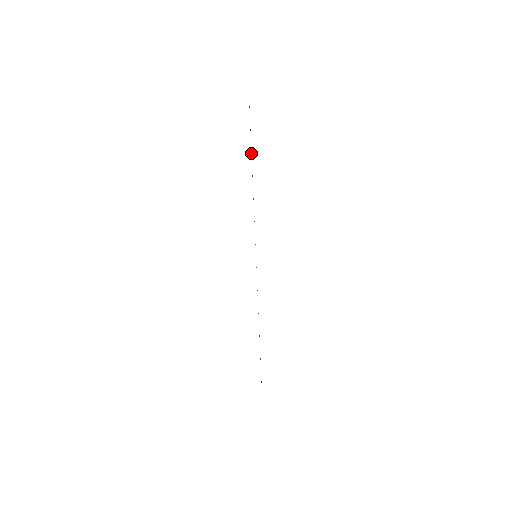
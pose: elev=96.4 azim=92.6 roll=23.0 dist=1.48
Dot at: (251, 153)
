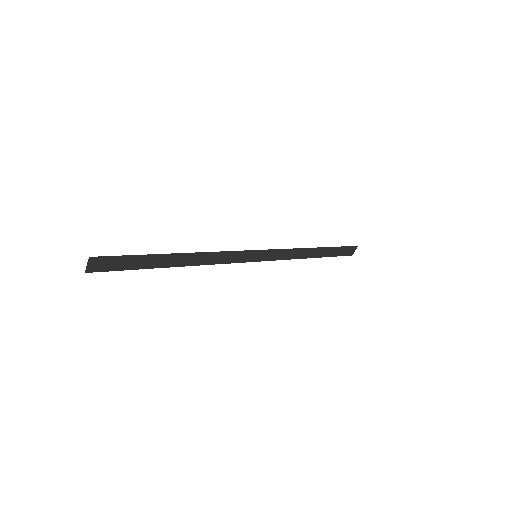
Dot at: (325, 256)
